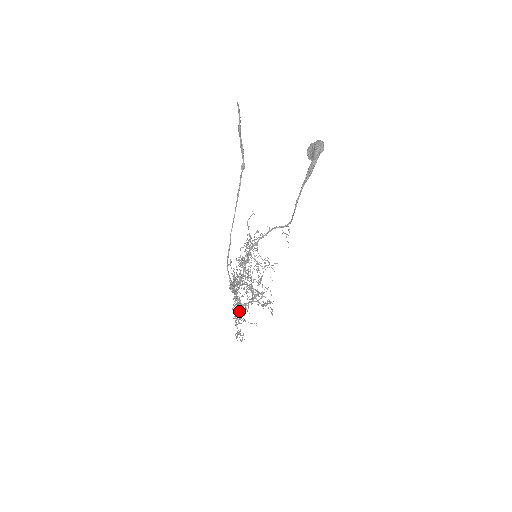
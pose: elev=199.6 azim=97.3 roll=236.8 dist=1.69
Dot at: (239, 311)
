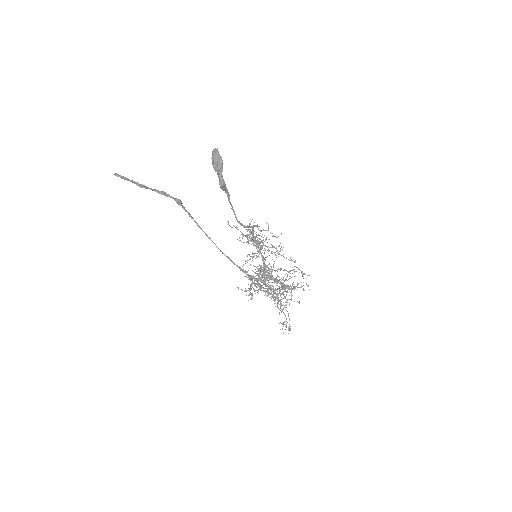
Dot at: (281, 294)
